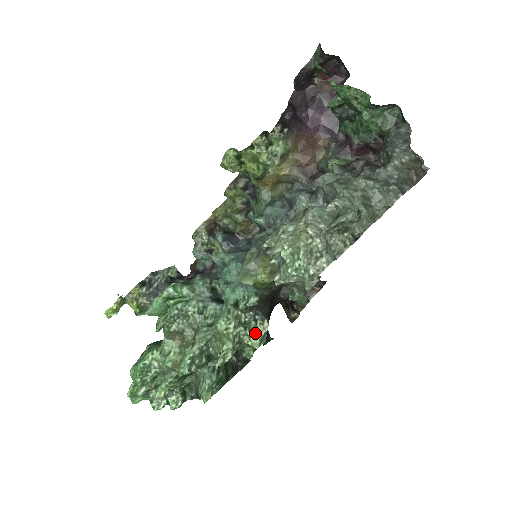
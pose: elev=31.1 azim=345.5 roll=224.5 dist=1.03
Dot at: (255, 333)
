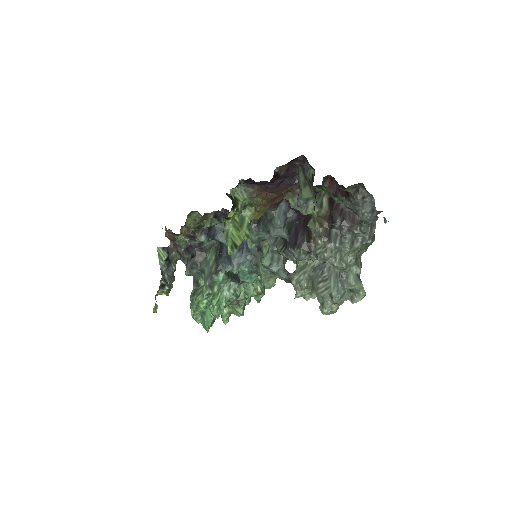
Dot at: occluded
